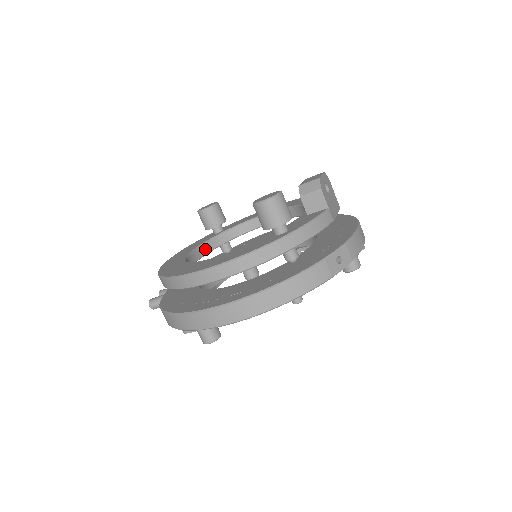
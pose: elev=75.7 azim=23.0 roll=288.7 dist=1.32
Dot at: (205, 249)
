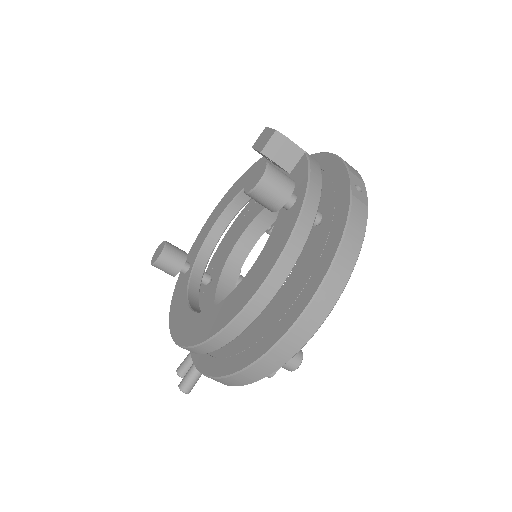
Dot at: (194, 292)
